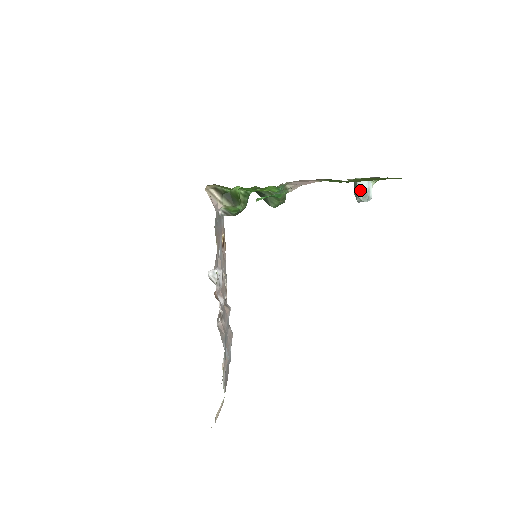
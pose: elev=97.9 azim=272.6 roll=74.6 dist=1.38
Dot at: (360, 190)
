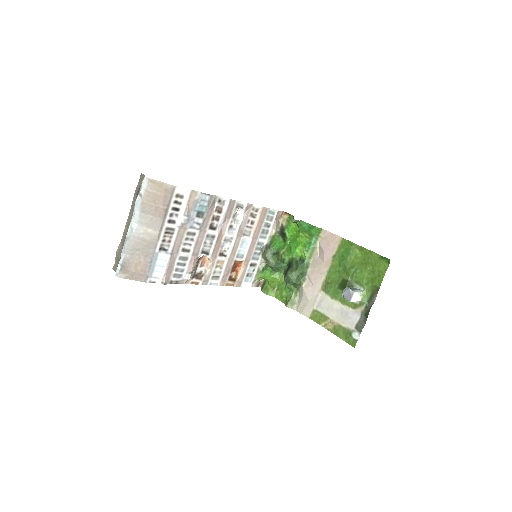
Dot at: (351, 287)
